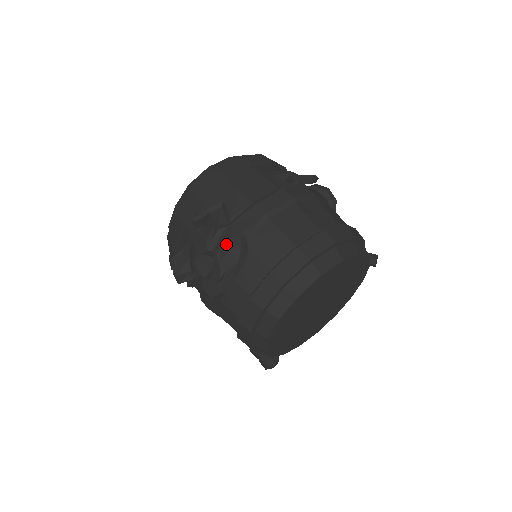
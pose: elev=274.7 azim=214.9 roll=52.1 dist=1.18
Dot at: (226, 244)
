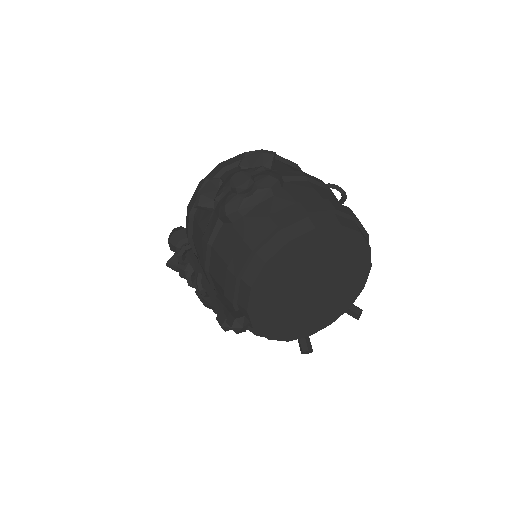
Dot at: (267, 173)
